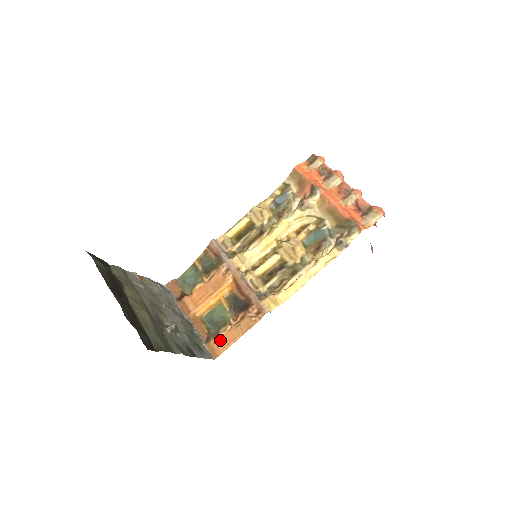
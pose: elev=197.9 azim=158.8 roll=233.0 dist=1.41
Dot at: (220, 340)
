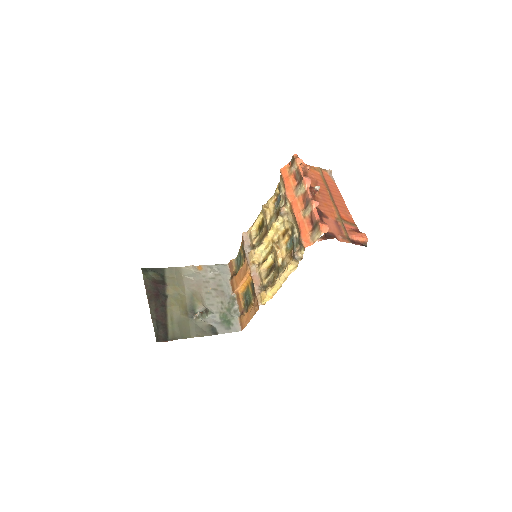
Dot at: (244, 317)
